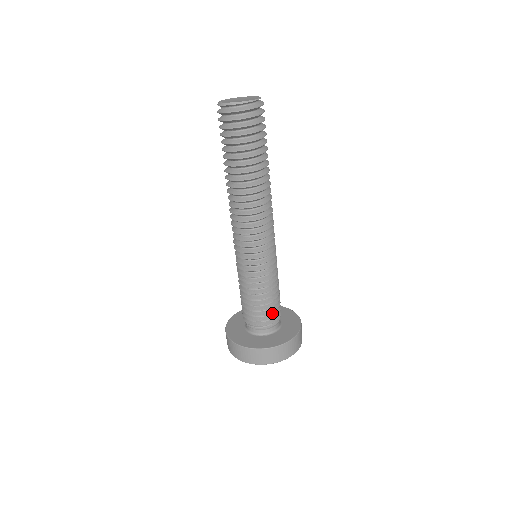
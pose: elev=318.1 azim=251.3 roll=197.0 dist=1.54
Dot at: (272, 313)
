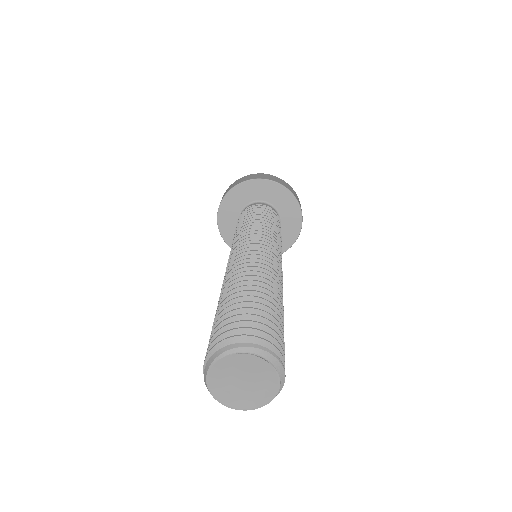
Dot at: occluded
